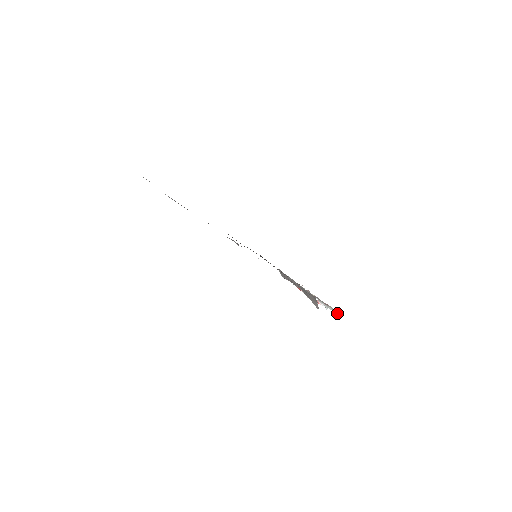
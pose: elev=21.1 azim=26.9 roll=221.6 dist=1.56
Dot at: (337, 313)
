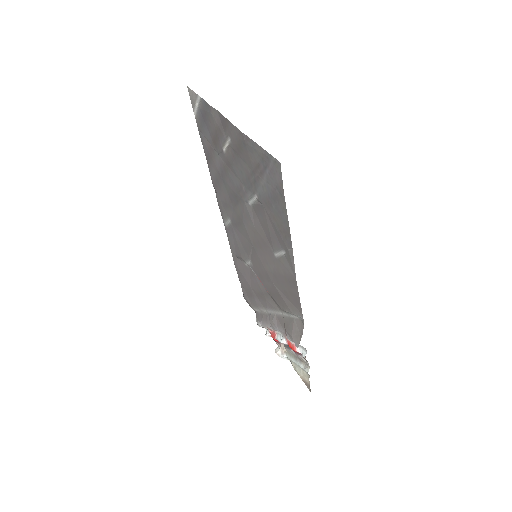
Dot at: (308, 375)
